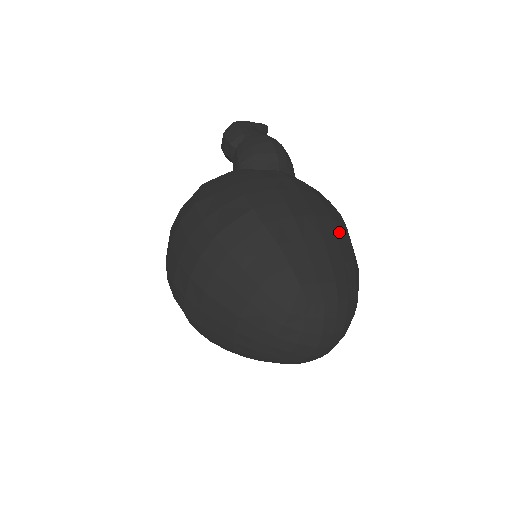
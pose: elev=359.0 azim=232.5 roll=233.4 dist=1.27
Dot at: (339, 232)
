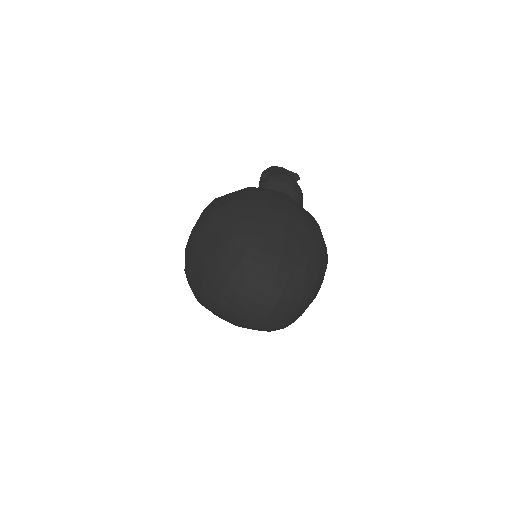
Dot at: (306, 235)
